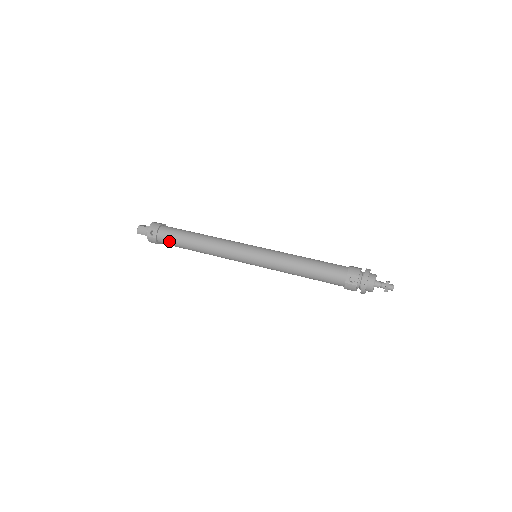
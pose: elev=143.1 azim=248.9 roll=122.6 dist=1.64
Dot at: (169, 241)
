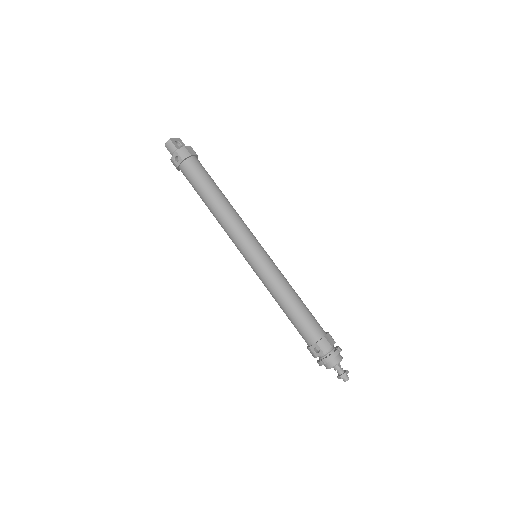
Dot at: (188, 179)
